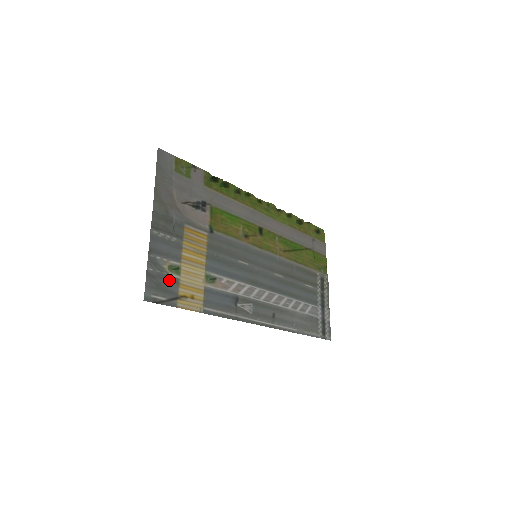
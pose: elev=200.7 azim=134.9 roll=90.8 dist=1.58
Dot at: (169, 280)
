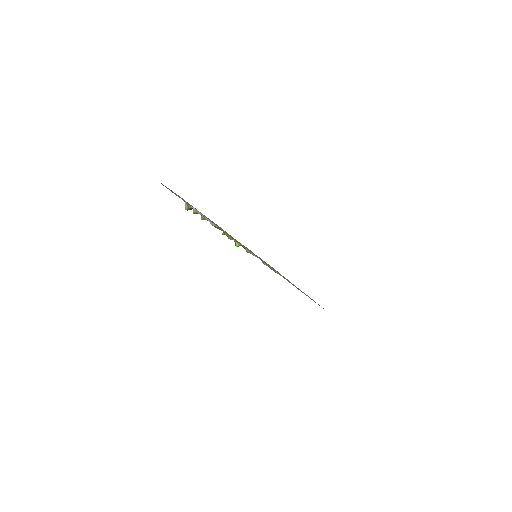
Dot at: occluded
